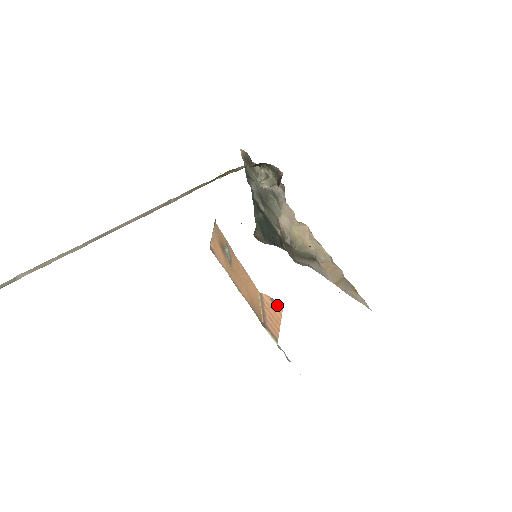
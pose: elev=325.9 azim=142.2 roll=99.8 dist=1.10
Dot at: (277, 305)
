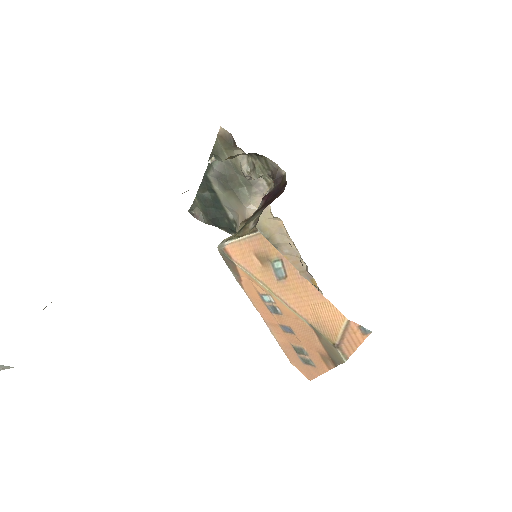
Dot at: (365, 332)
